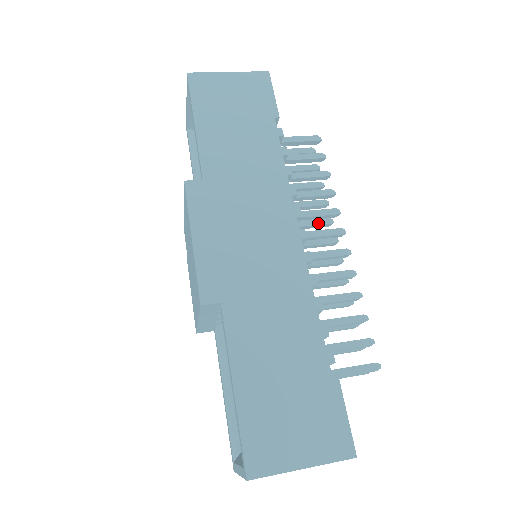
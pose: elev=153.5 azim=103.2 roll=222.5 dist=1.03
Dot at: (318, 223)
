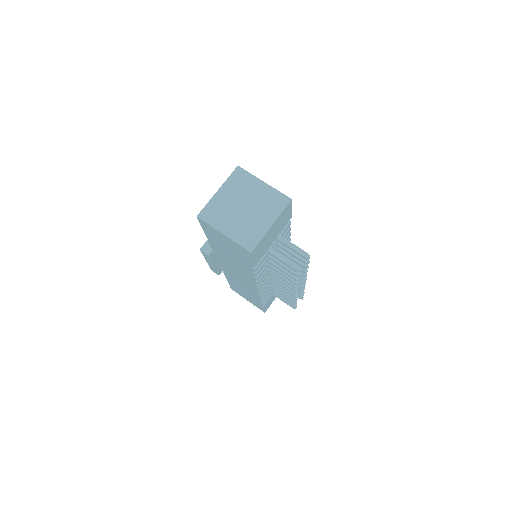
Dot at: occluded
